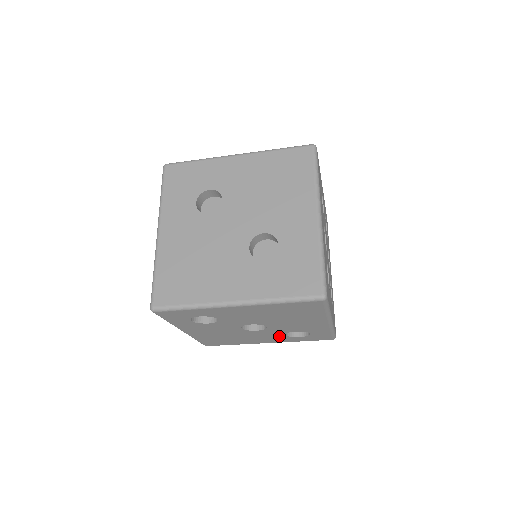
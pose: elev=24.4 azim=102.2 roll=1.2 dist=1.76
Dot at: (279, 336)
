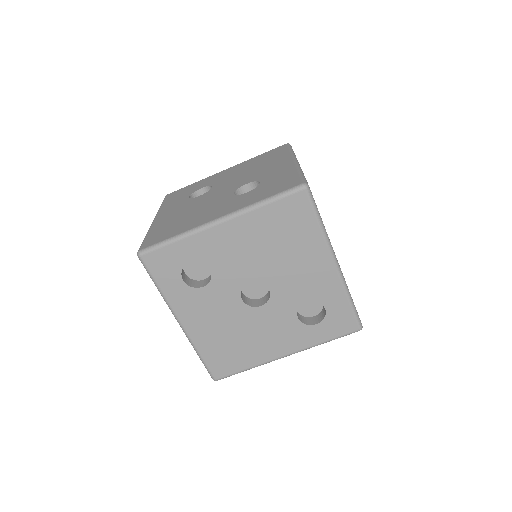
Dot at: (292, 325)
